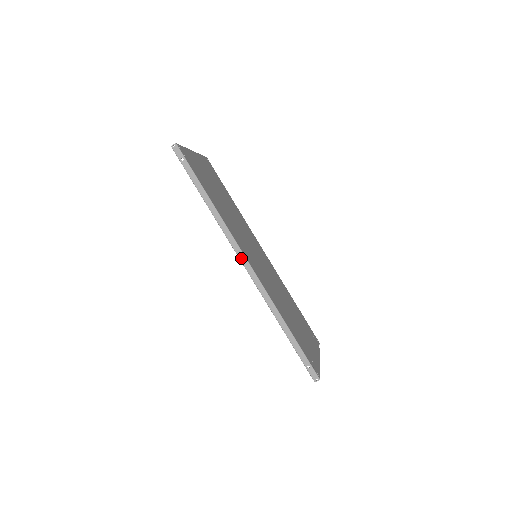
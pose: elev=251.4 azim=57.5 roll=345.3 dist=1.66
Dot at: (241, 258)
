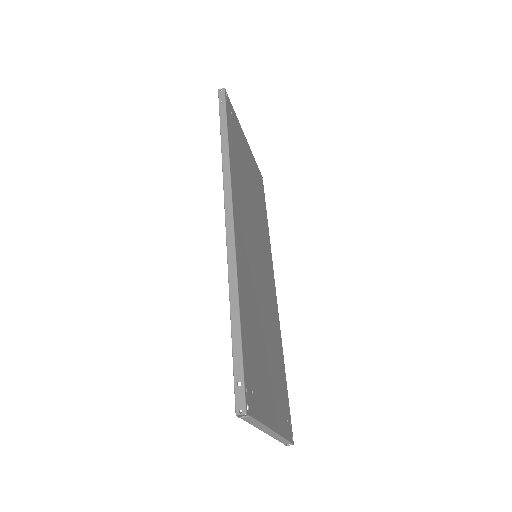
Dot at: (227, 206)
